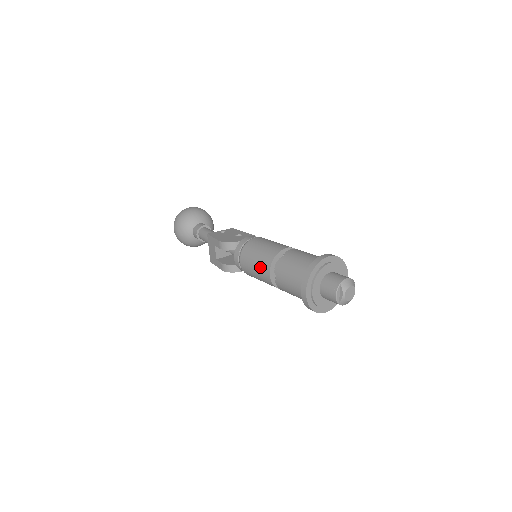
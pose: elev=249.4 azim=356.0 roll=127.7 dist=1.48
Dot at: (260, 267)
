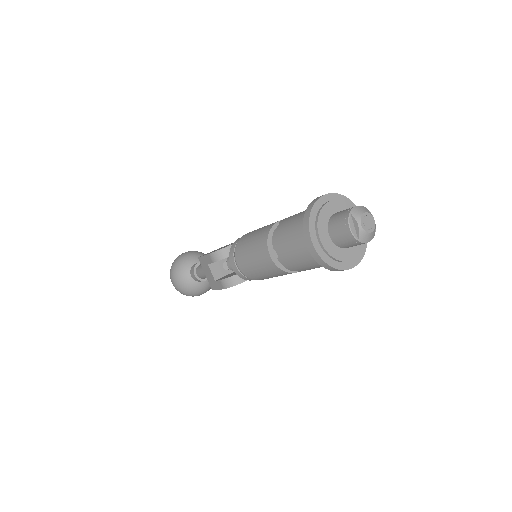
Dot at: (257, 254)
